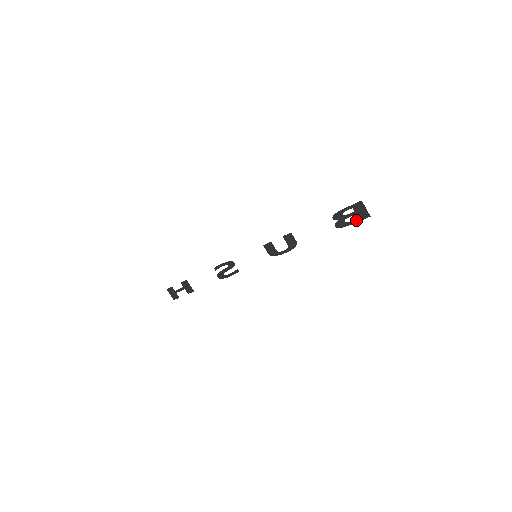
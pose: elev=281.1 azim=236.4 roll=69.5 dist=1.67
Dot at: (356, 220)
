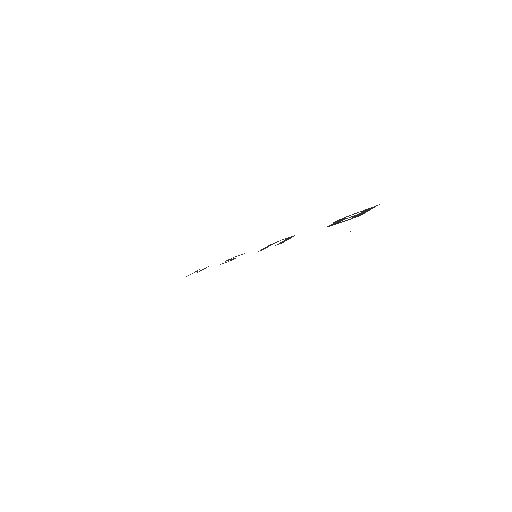
Dot at: occluded
